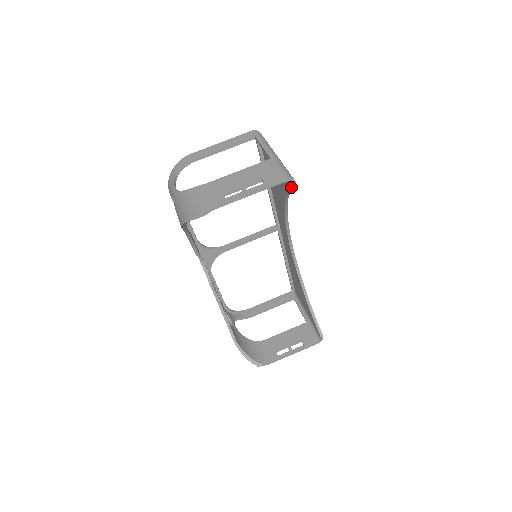
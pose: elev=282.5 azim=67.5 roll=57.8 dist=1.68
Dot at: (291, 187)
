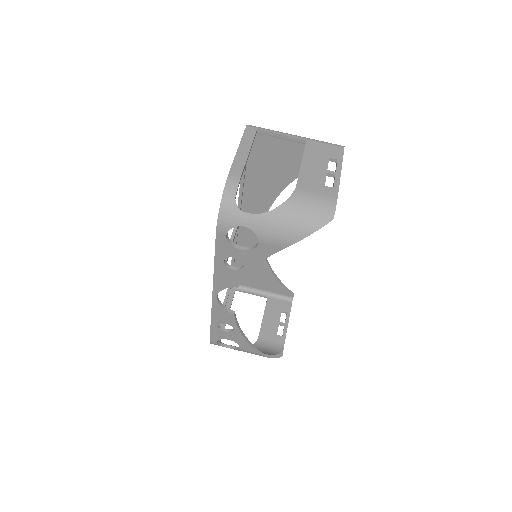
Dot at: occluded
